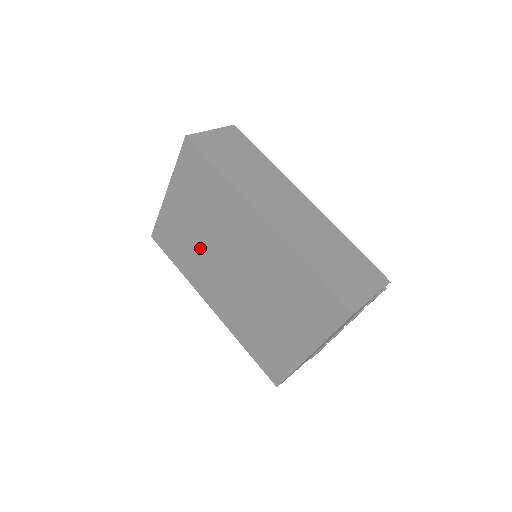
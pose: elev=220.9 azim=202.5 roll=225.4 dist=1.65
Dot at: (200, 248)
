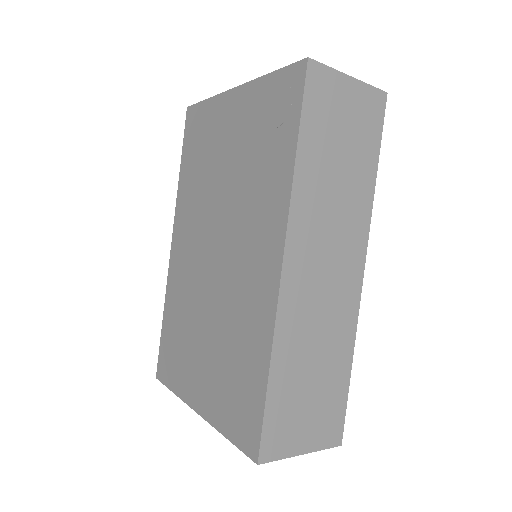
Dot at: (210, 188)
